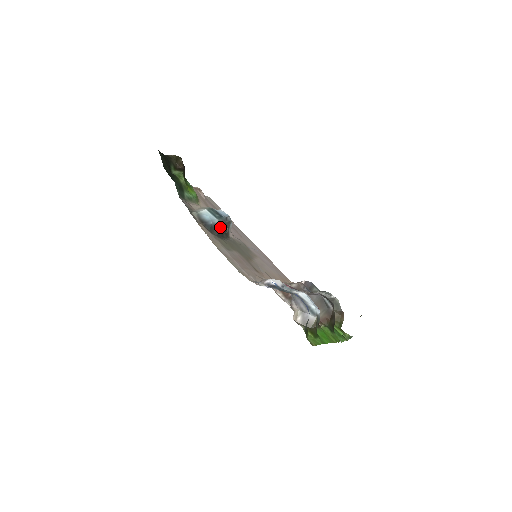
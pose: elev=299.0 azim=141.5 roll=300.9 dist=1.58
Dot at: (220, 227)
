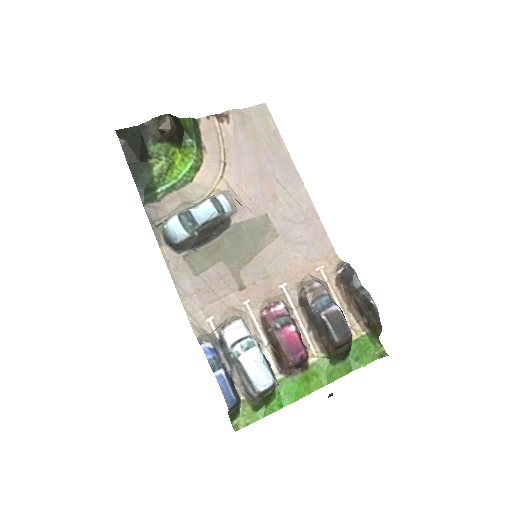
Dot at: (195, 238)
